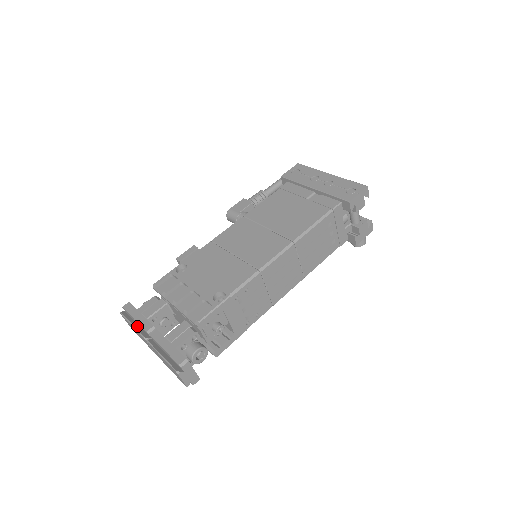
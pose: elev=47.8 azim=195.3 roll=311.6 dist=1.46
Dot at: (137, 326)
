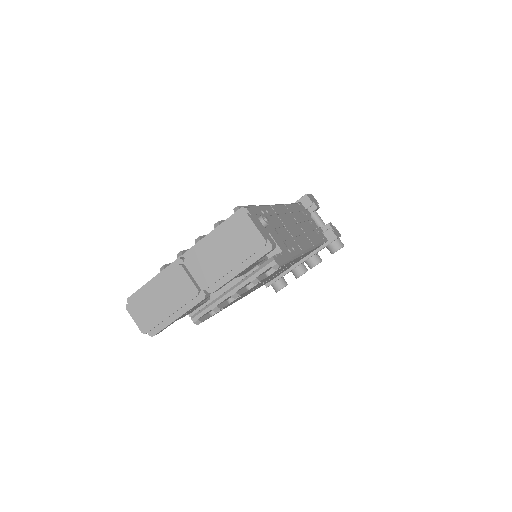
Dot at: (160, 283)
